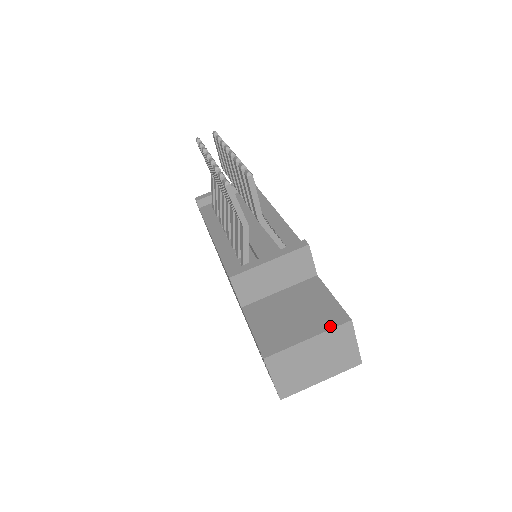
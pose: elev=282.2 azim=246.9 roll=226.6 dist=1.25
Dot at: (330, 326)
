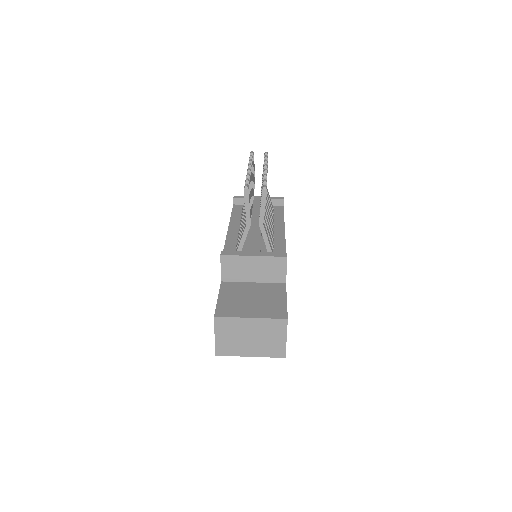
Dot at: (271, 316)
